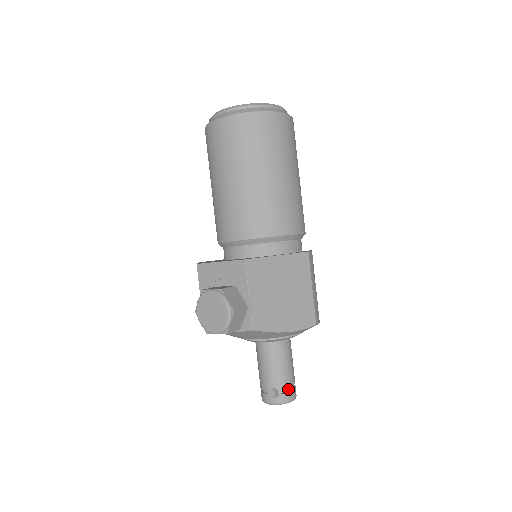
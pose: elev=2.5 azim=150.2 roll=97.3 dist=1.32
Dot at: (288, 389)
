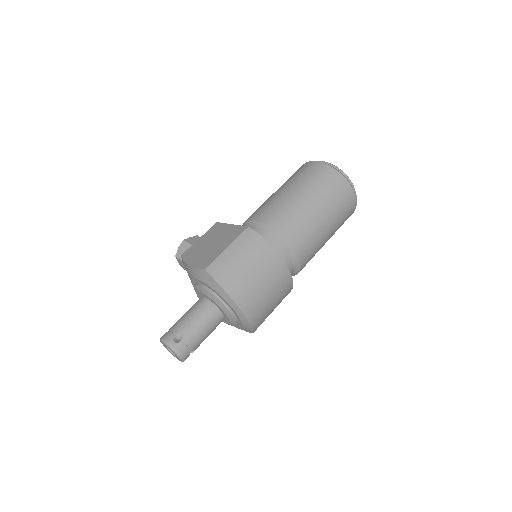
Dot at: (171, 331)
